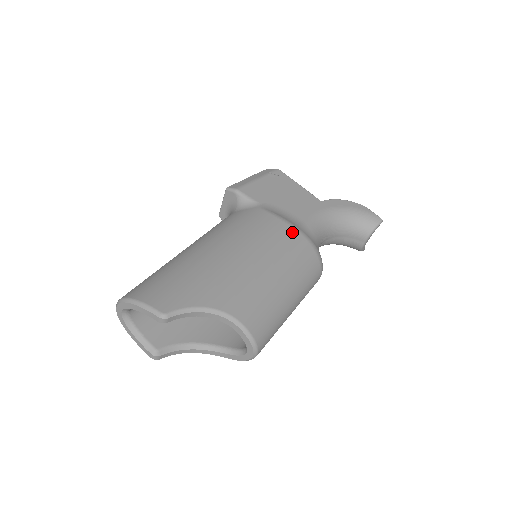
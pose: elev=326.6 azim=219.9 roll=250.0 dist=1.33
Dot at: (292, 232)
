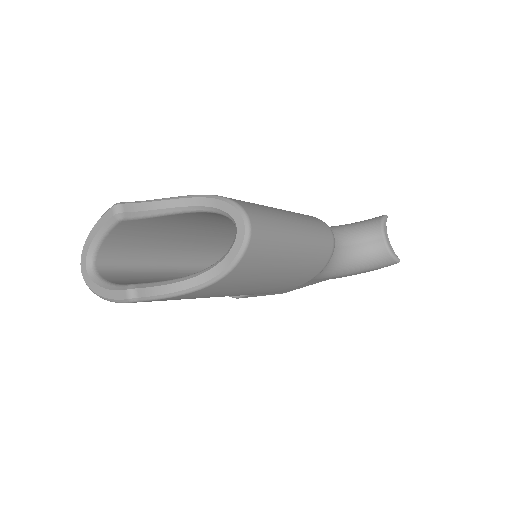
Dot at: occluded
